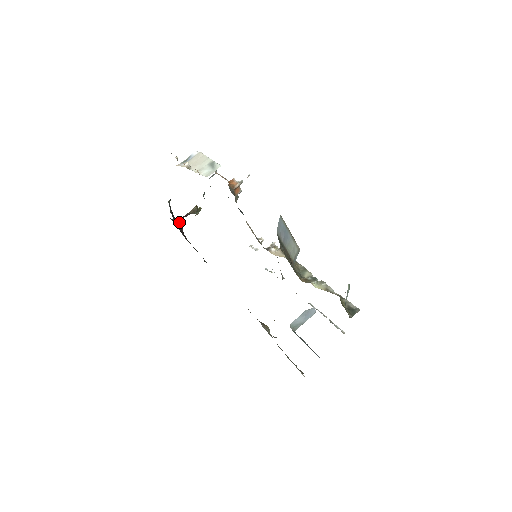
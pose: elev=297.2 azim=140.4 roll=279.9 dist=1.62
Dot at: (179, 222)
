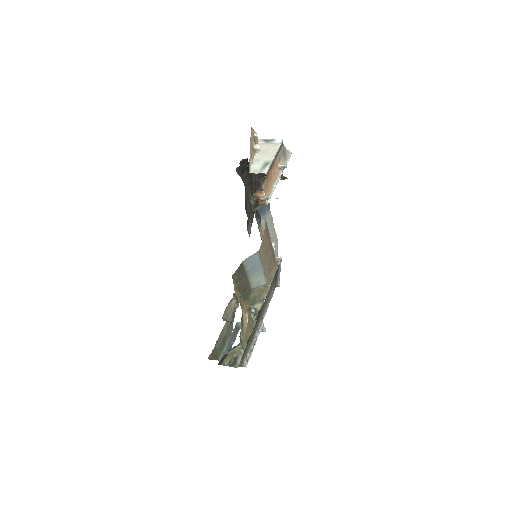
Dot at: (259, 176)
